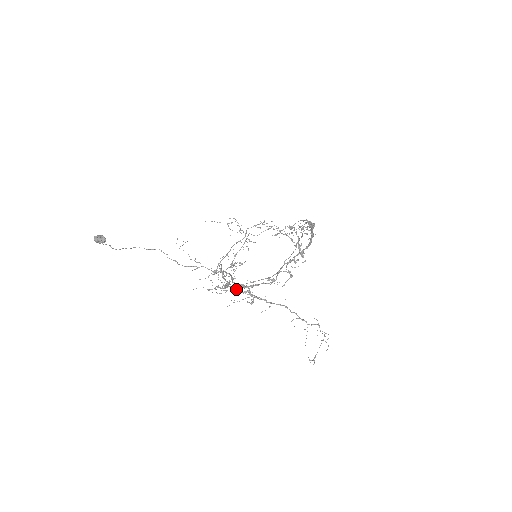
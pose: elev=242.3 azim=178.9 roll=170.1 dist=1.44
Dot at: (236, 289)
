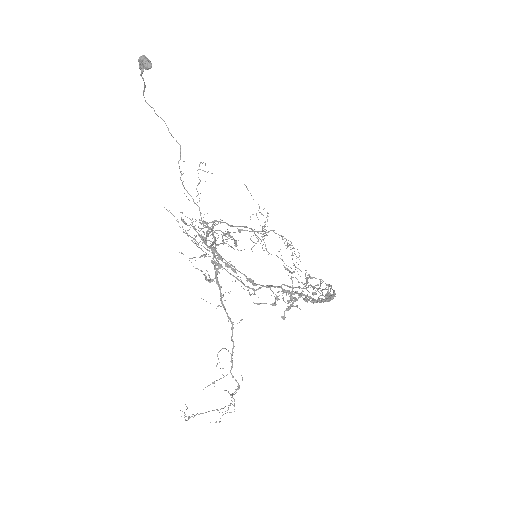
Dot at: occluded
